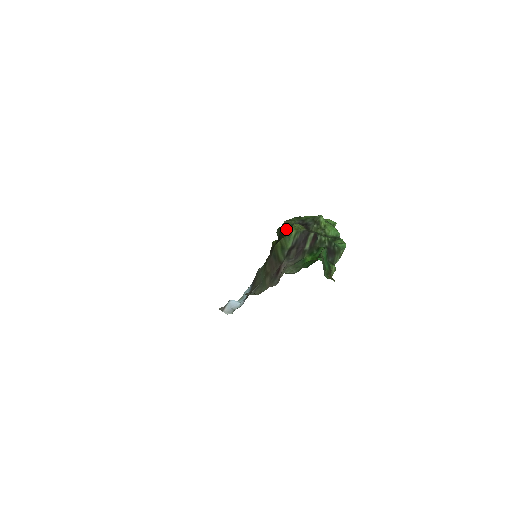
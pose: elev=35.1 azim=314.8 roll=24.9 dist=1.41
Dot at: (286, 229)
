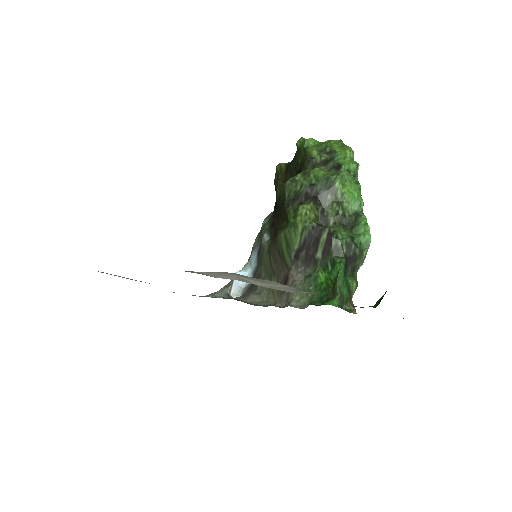
Dot at: (290, 199)
